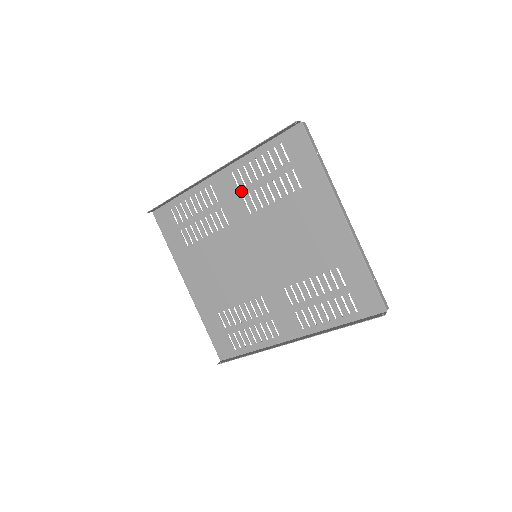
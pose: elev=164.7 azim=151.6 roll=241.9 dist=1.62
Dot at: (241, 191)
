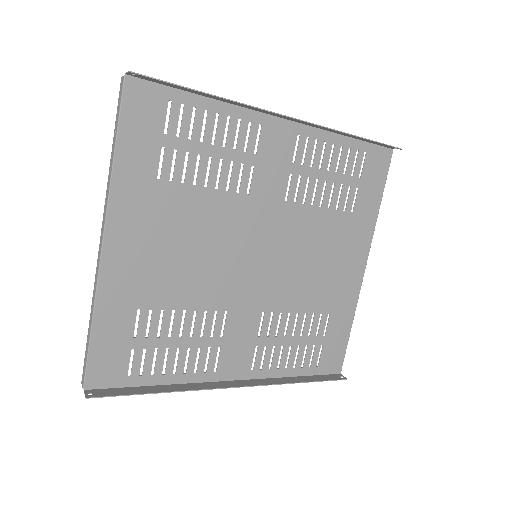
Dot at: (294, 165)
